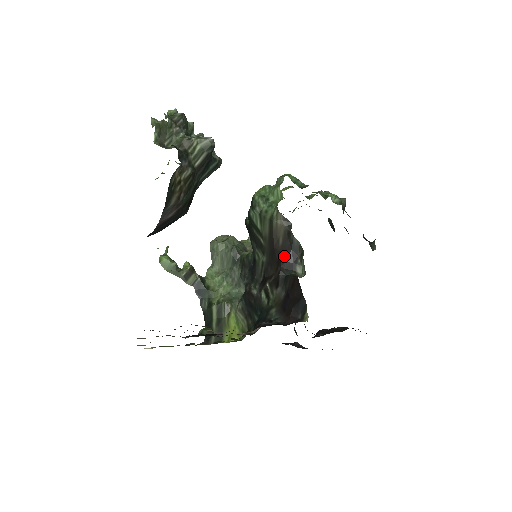
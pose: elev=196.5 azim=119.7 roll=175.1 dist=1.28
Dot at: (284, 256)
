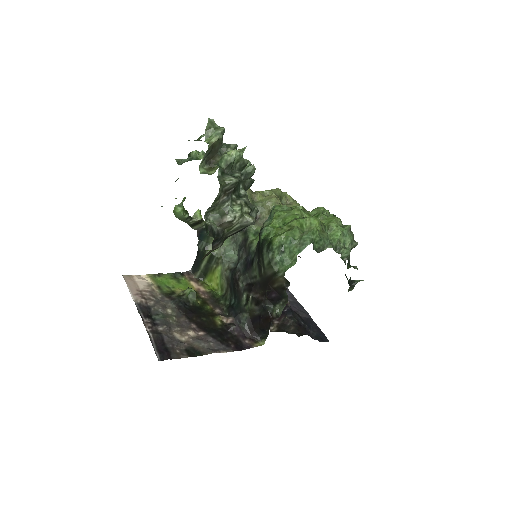
Dot at: (272, 295)
